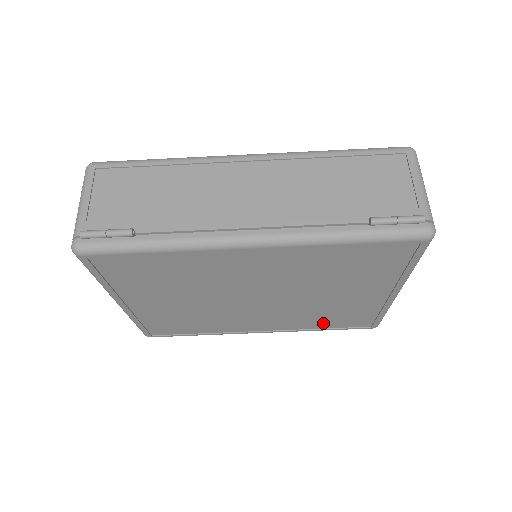
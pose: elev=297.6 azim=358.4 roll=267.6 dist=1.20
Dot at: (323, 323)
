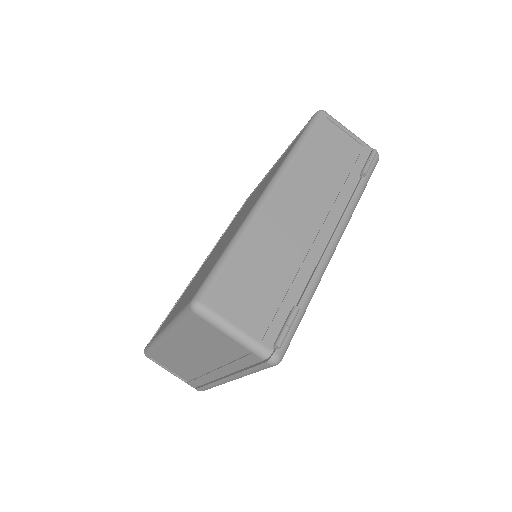
Dot at: occluded
